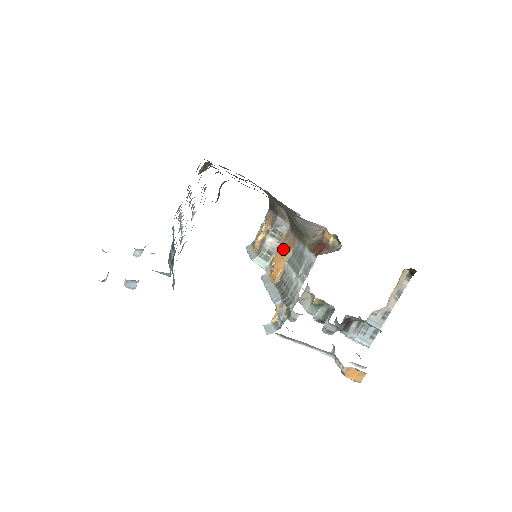
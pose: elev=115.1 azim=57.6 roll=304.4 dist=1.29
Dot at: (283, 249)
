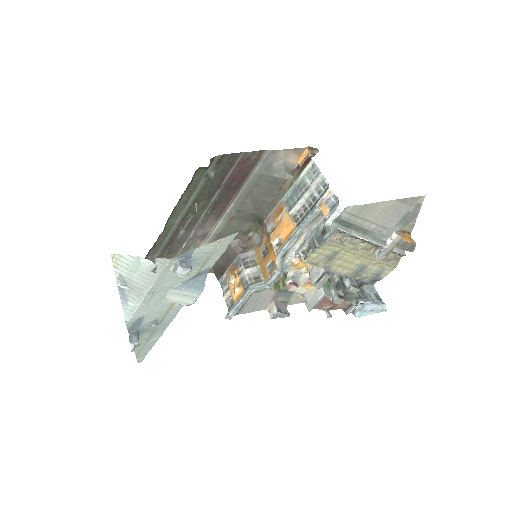
Dot at: (274, 226)
